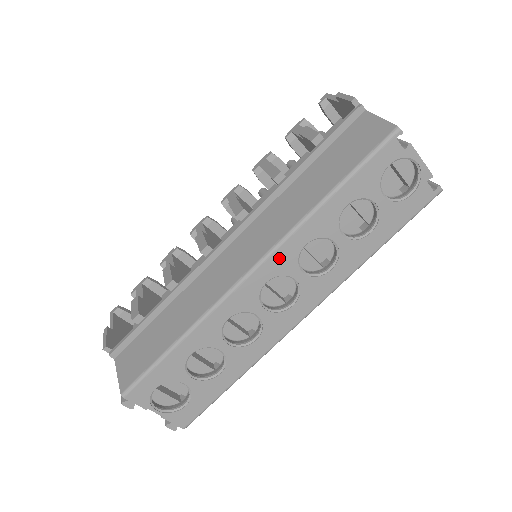
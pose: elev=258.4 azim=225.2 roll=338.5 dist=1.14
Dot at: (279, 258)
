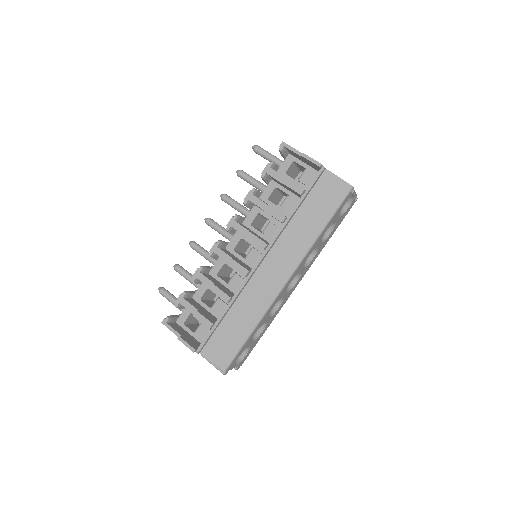
Dot at: (298, 269)
